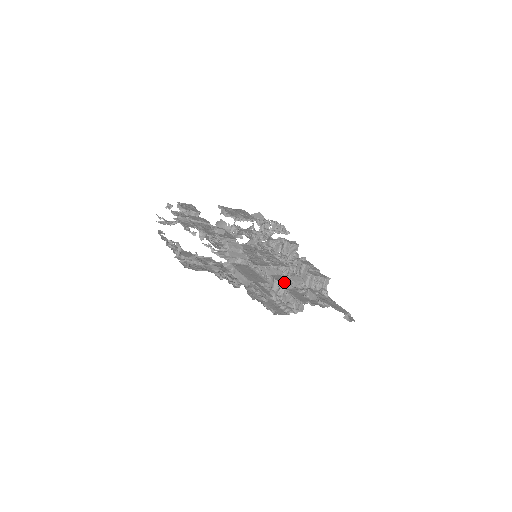
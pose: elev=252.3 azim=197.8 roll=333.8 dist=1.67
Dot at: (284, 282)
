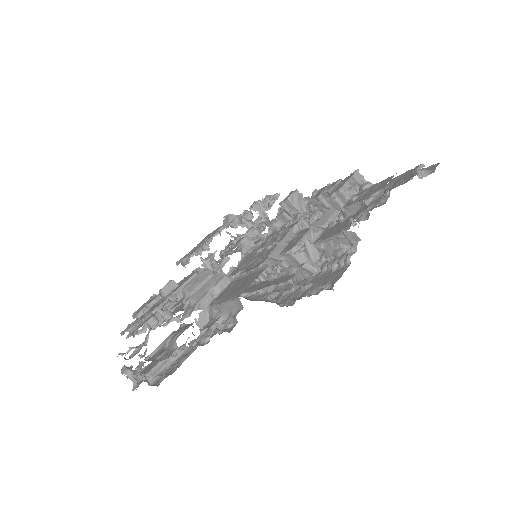
Dot at: (300, 240)
